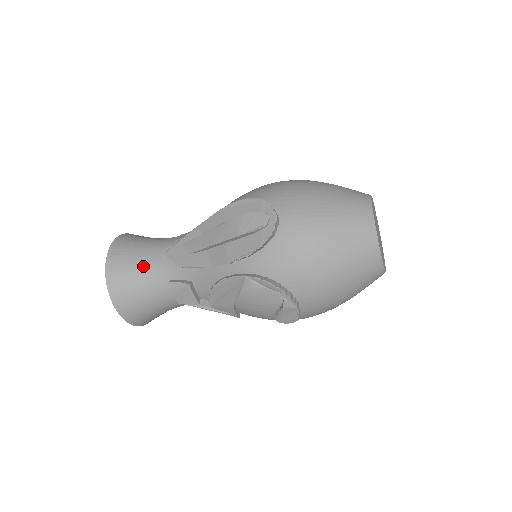
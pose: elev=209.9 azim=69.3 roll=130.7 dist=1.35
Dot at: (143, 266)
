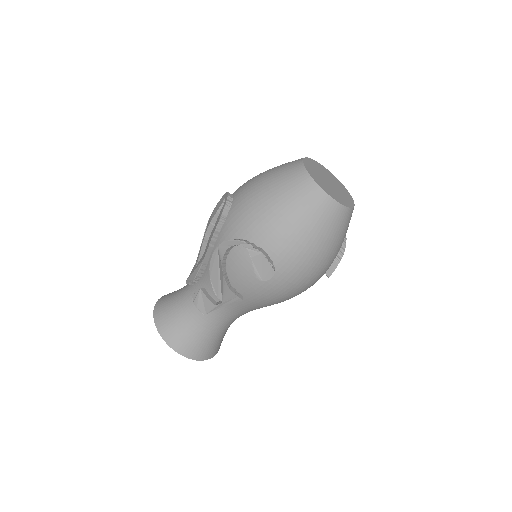
Dot at: (177, 298)
